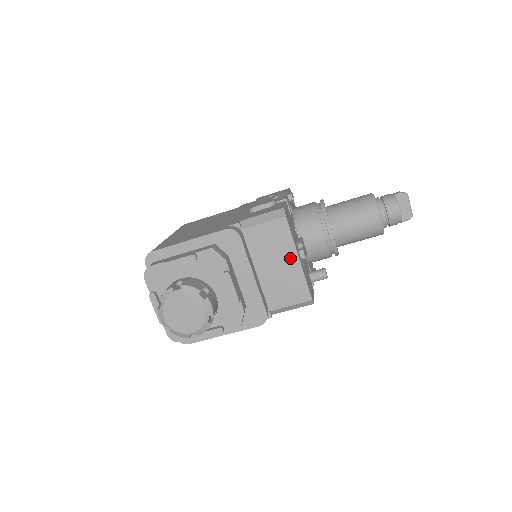
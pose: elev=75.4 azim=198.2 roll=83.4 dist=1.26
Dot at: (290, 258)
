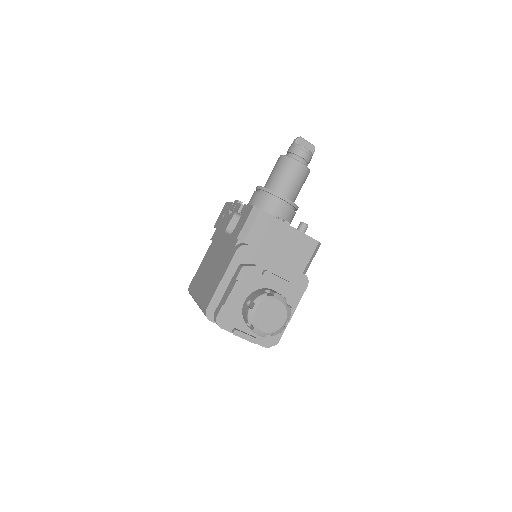
Dot at: (285, 230)
